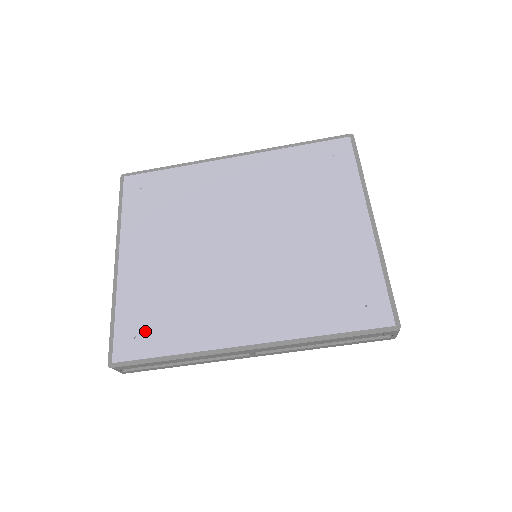
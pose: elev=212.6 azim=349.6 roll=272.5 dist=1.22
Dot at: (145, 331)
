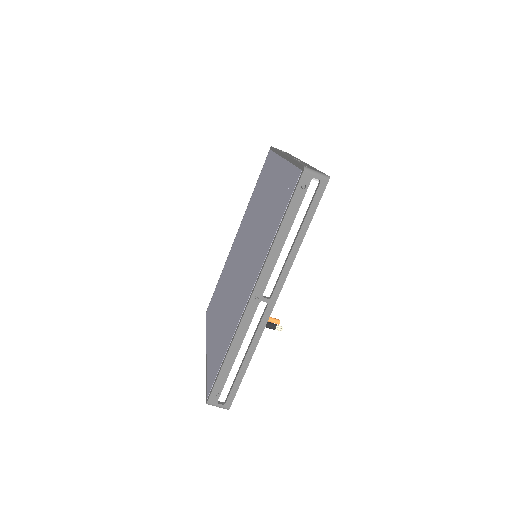
Dot at: (216, 362)
